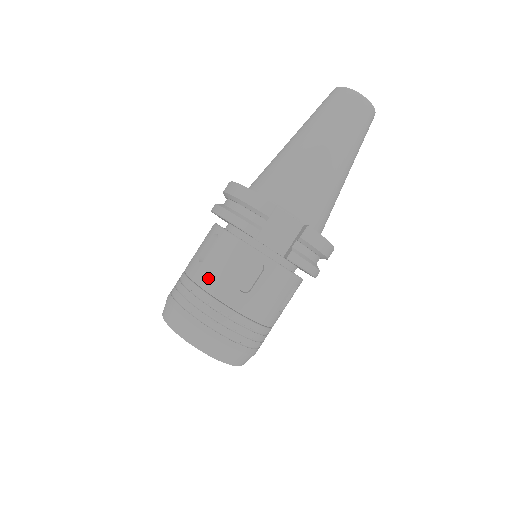
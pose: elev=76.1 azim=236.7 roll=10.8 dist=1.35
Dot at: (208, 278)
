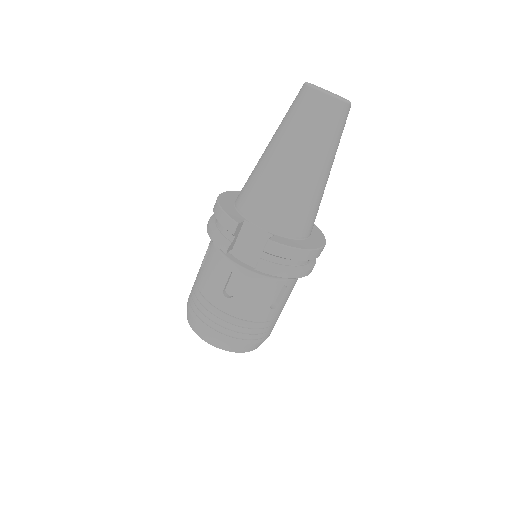
Dot at: (203, 284)
